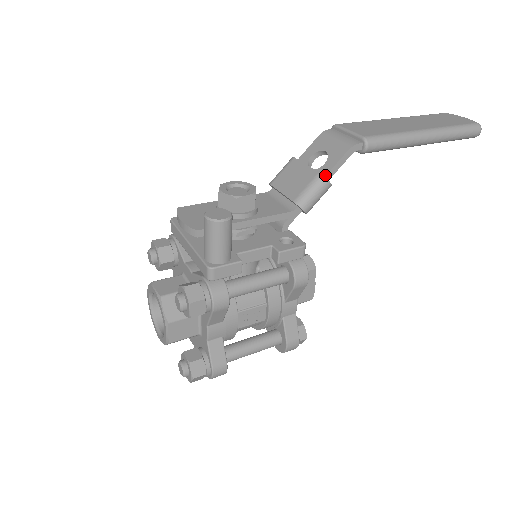
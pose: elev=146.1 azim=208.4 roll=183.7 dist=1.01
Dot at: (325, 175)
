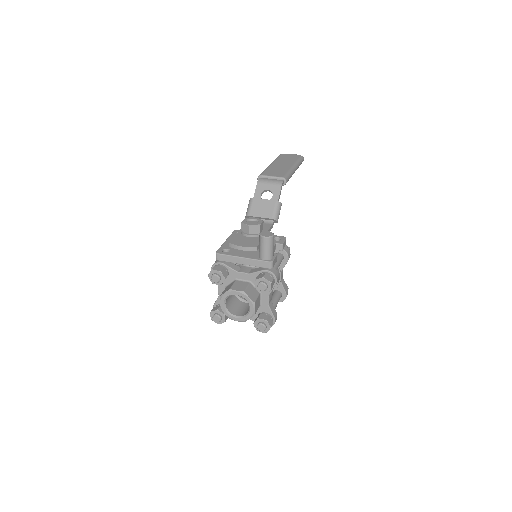
Dot at: (278, 201)
